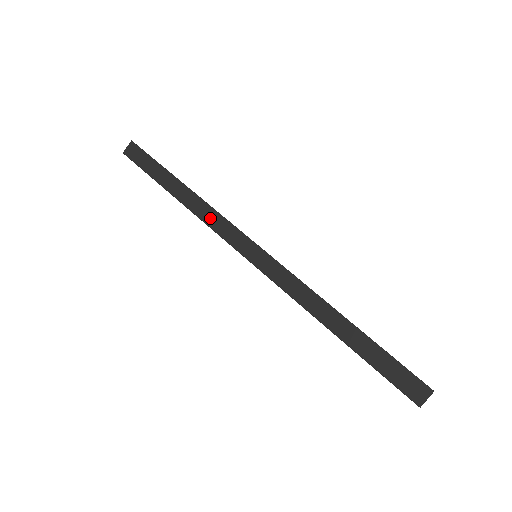
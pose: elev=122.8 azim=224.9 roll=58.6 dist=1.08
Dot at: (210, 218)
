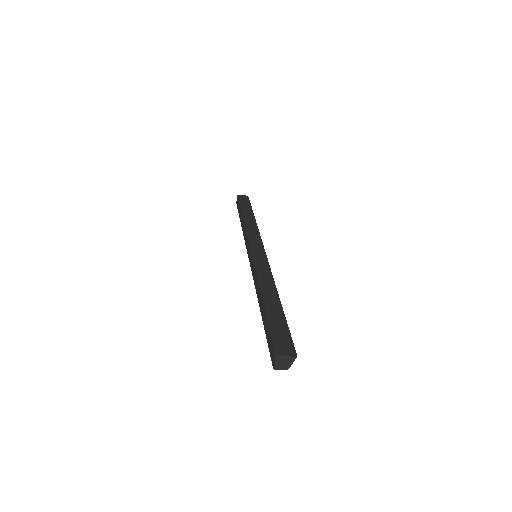
Dot at: (252, 230)
